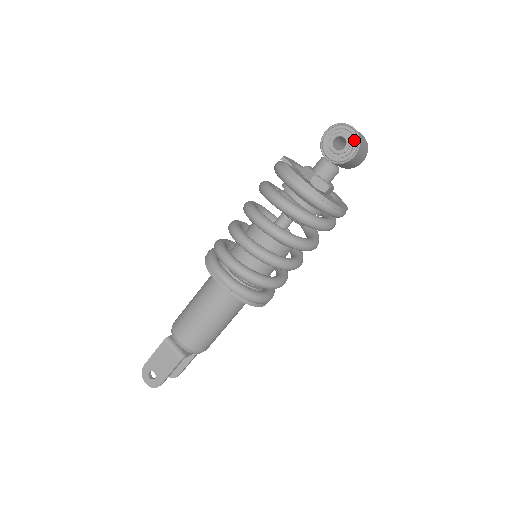
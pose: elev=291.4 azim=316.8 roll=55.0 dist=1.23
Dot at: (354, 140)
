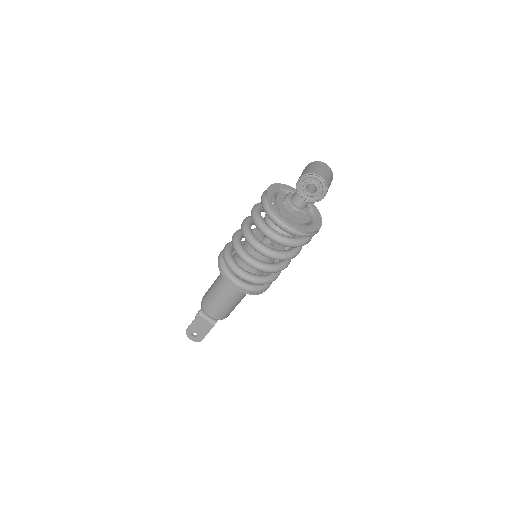
Dot at: (323, 187)
